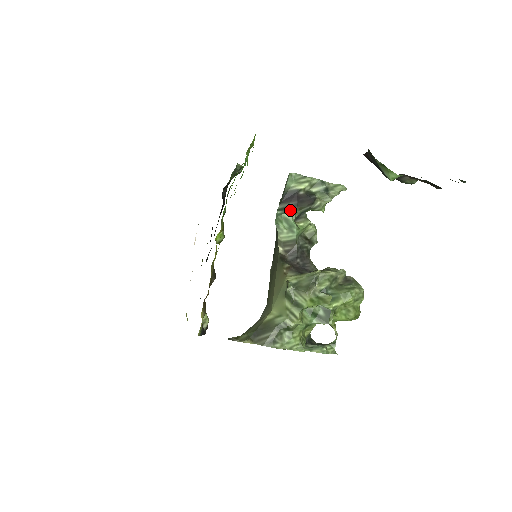
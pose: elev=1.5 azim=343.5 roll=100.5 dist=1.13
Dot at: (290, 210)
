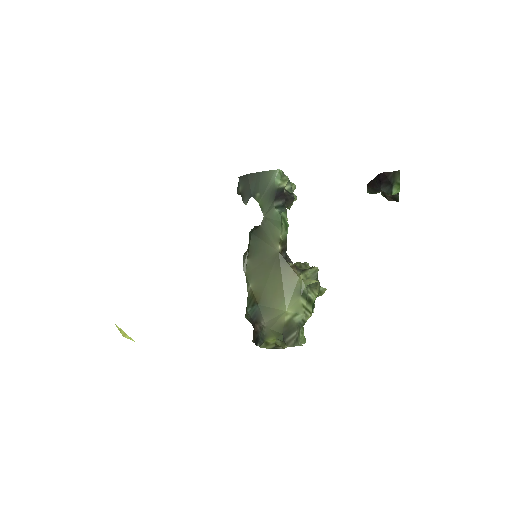
Dot at: (284, 208)
